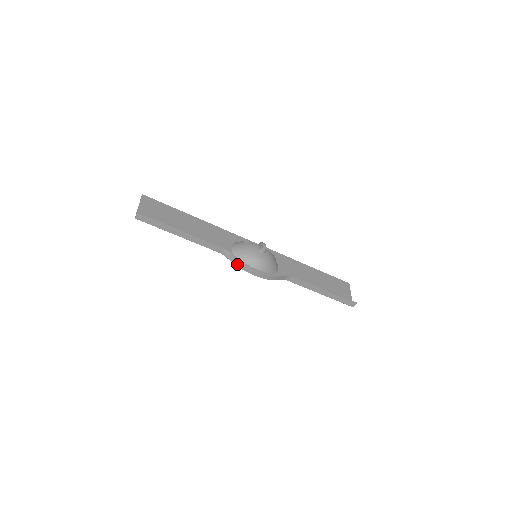
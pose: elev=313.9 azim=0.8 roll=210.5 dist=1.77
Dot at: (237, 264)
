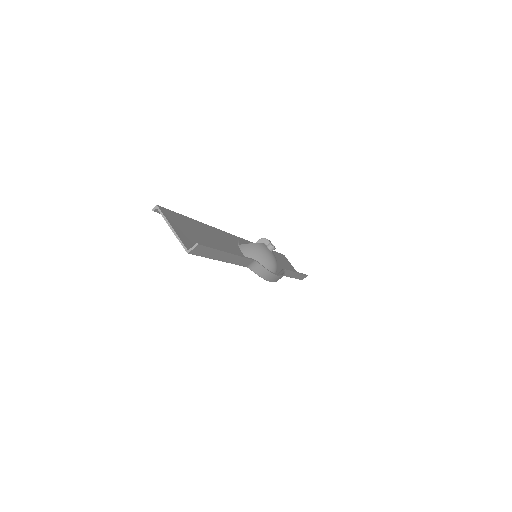
Dot at: (263, 275)
